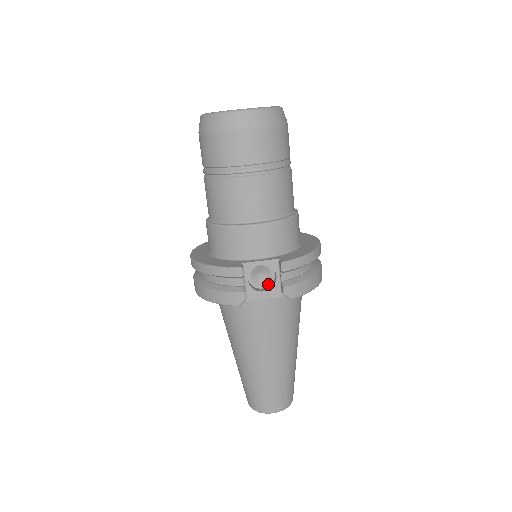
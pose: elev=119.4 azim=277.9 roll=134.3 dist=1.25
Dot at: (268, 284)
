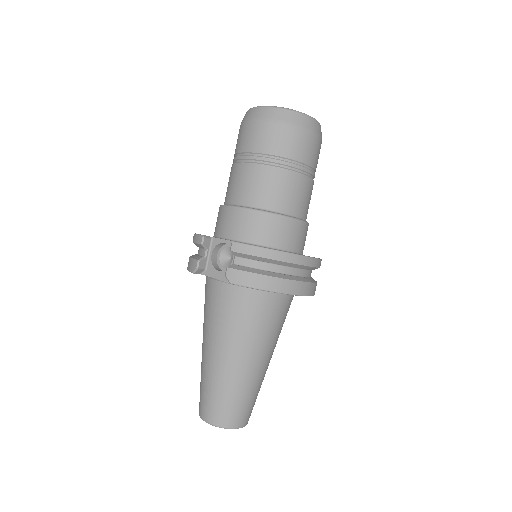
Dot at: occluded
